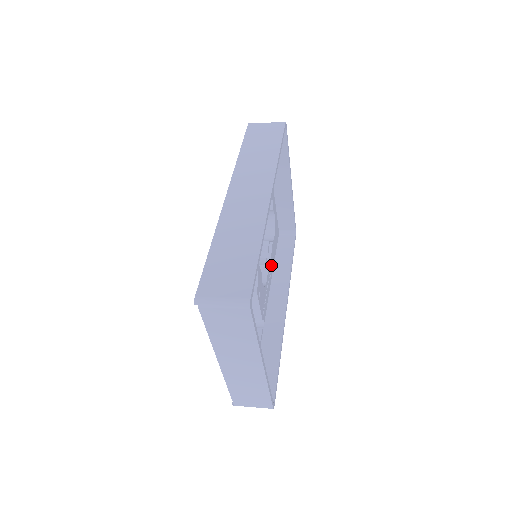
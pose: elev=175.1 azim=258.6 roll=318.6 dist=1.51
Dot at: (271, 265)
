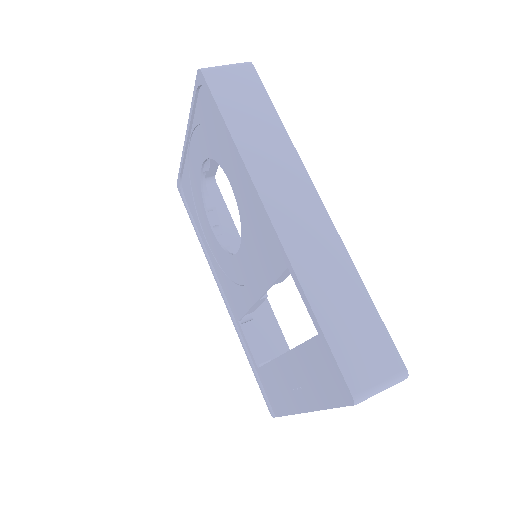
Dot at: occluded
